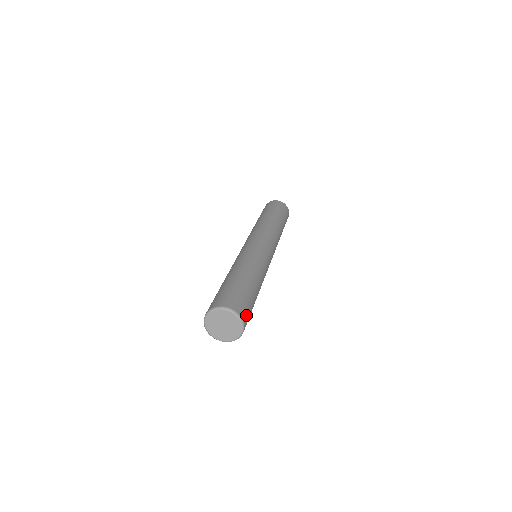
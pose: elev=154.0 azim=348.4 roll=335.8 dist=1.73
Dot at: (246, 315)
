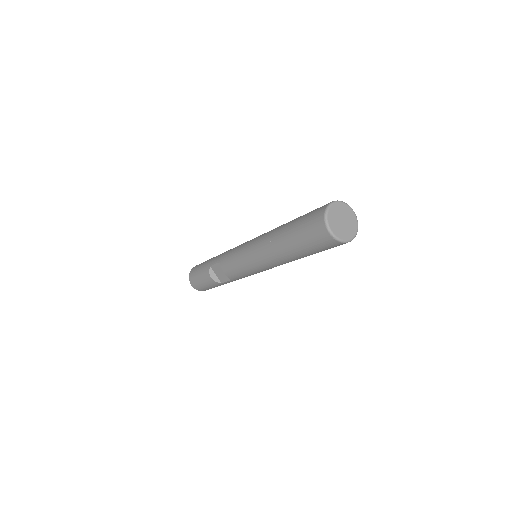
Dot at: occluded
